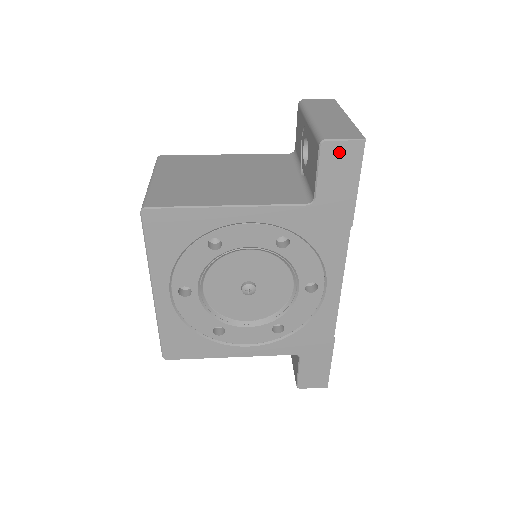
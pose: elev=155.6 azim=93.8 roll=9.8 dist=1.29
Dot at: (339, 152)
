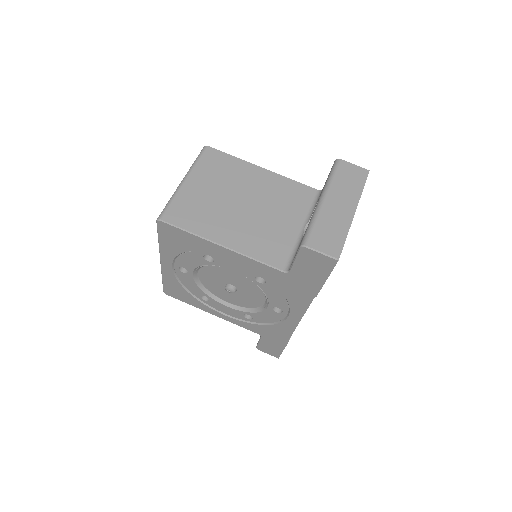
Dot at: (315, 257)
